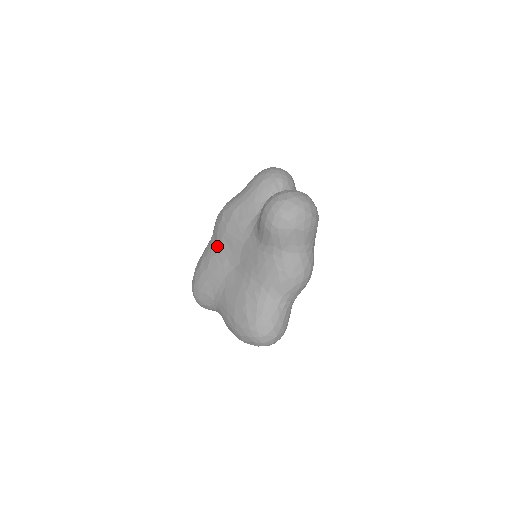
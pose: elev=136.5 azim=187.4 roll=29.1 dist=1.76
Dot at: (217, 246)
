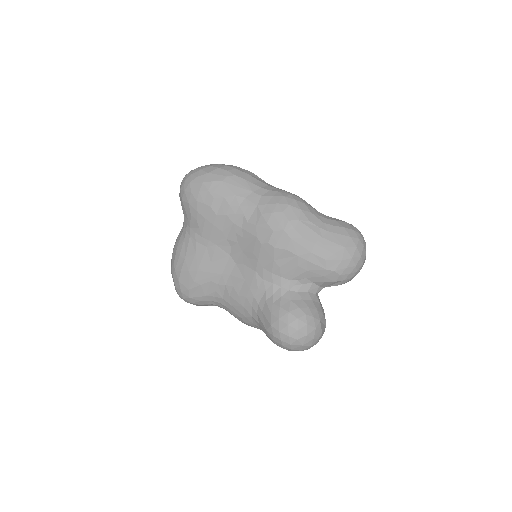
Dot at: (244, 226)
